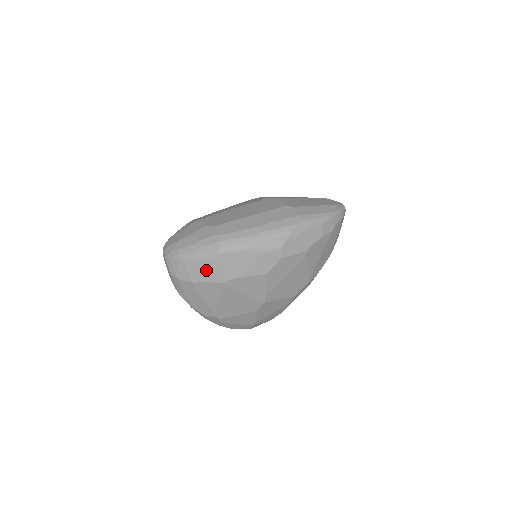
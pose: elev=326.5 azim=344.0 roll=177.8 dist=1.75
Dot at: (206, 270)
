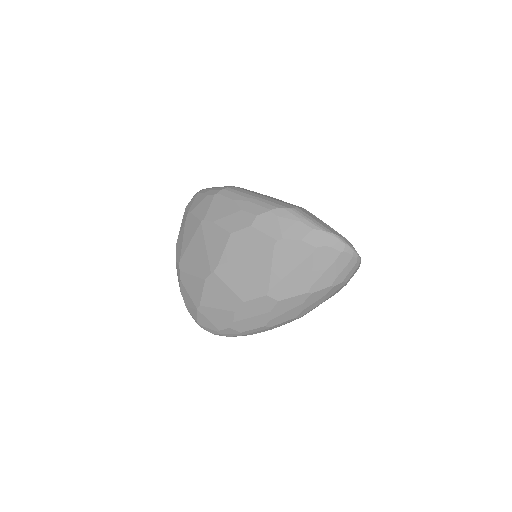
Dot at: (201, 204)
